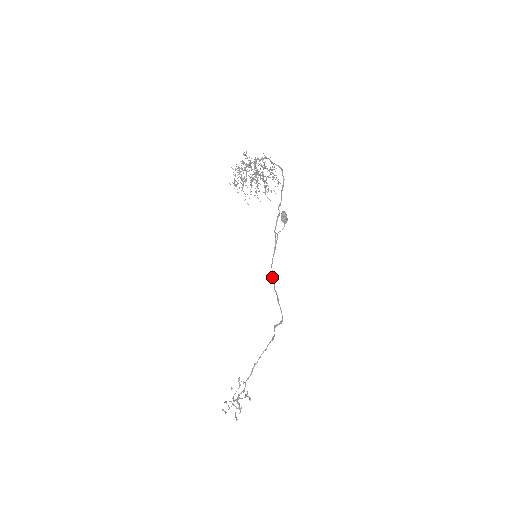
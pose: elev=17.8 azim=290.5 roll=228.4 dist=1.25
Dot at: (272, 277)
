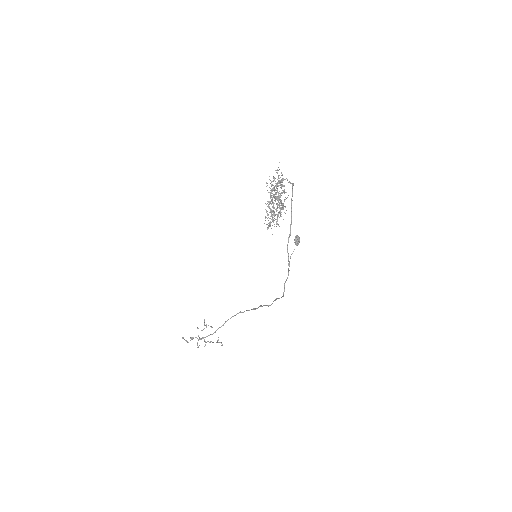
Dot at: (283, 293)
